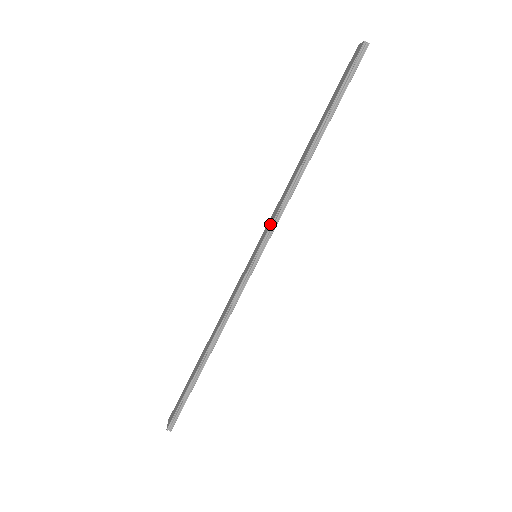
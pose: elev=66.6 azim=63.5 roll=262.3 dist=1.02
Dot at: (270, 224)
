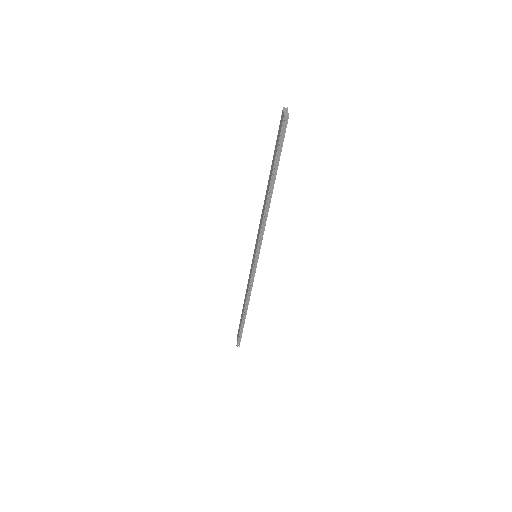
Dot at: (257, 240)
